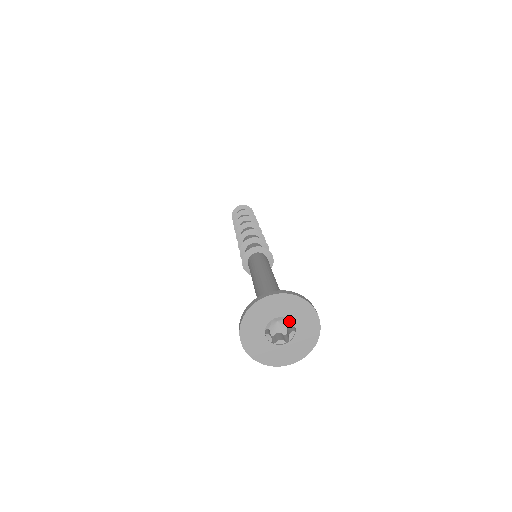
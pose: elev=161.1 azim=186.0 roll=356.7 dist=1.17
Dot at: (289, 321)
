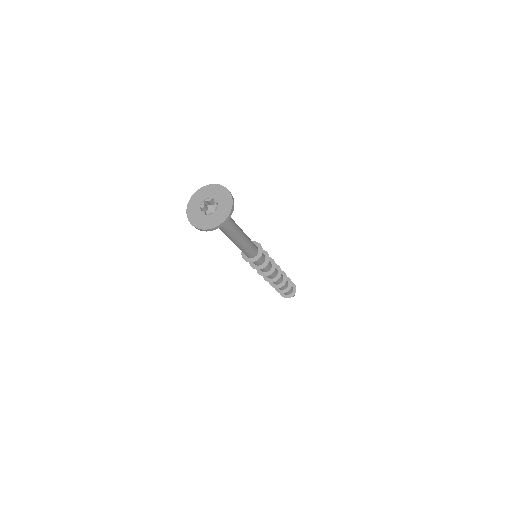
Dot at: (214, 200)
